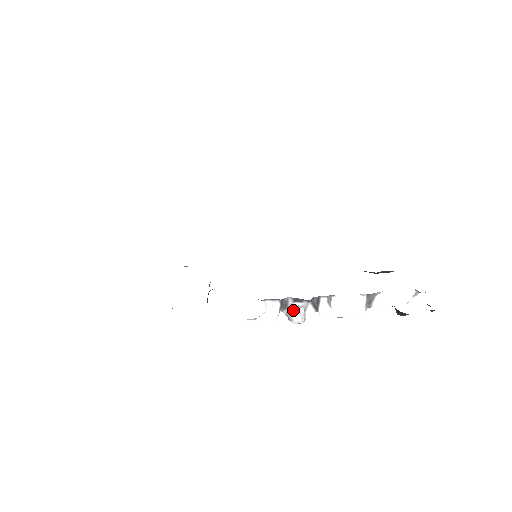
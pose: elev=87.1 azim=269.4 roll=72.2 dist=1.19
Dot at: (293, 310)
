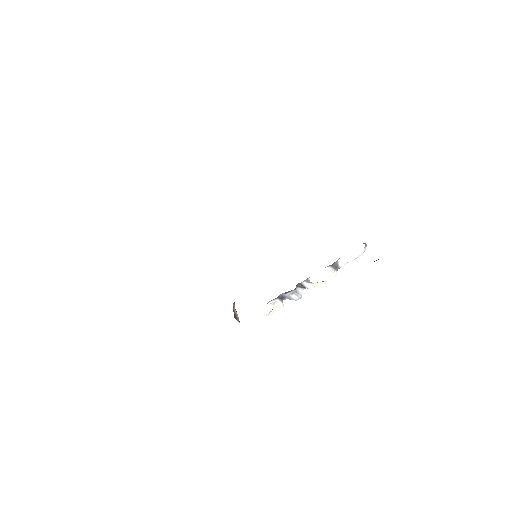
Dot at: (290, 295)
